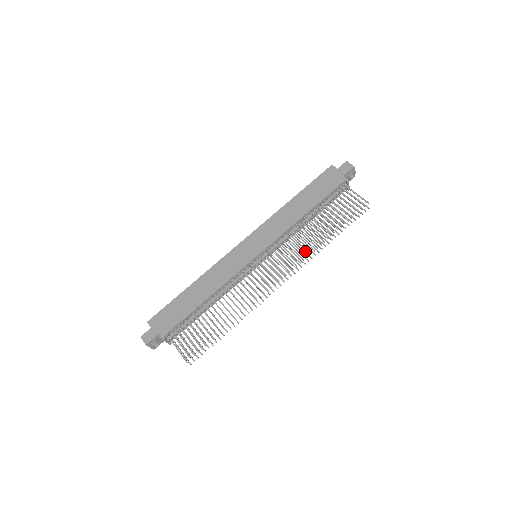
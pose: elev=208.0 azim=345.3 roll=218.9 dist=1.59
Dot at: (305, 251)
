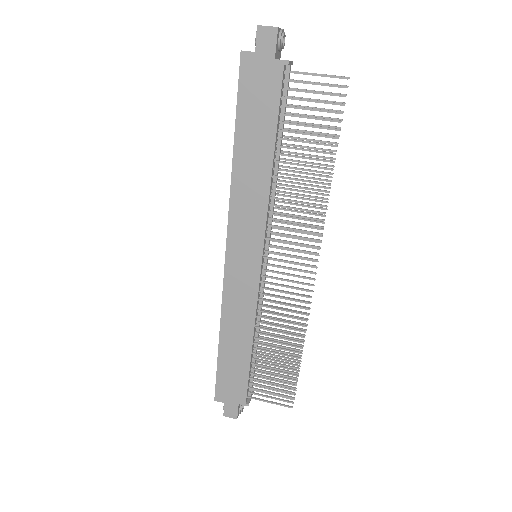
Dot at: (310, 207)
